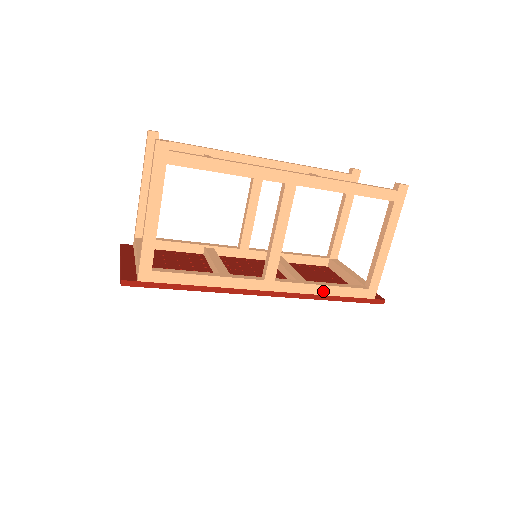
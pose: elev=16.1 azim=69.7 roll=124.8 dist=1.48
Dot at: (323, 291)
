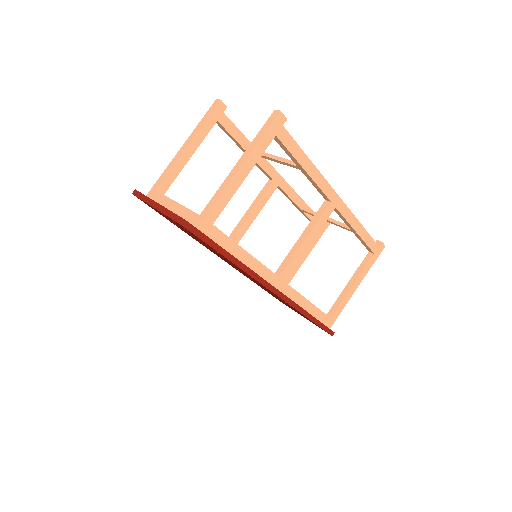
Dot at: (307, 306)
